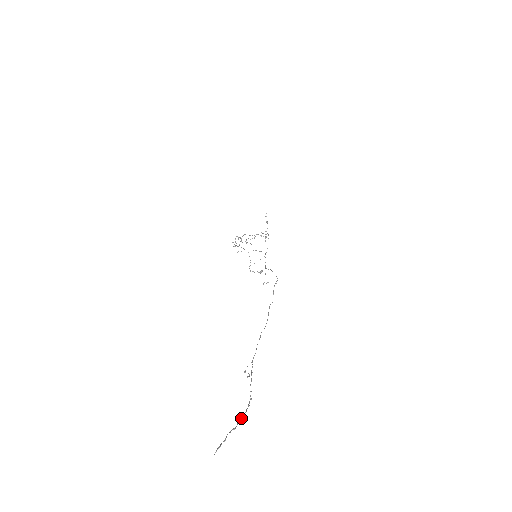
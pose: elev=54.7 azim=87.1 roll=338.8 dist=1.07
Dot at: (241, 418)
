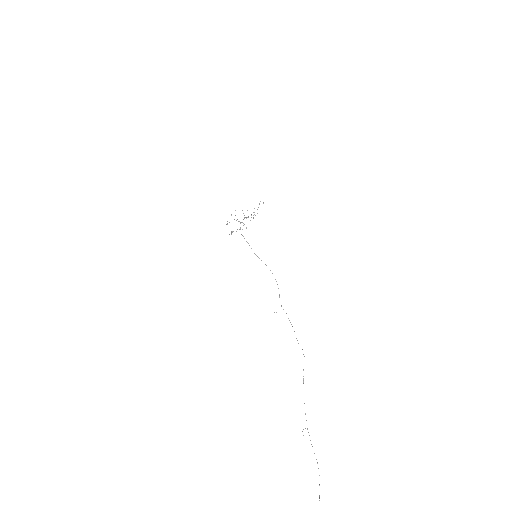
Dot at: occluded
